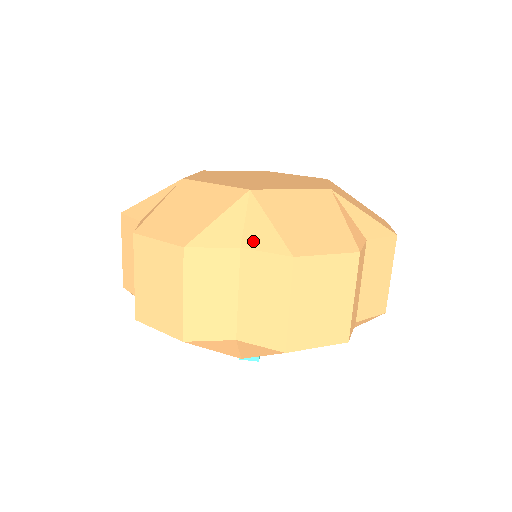
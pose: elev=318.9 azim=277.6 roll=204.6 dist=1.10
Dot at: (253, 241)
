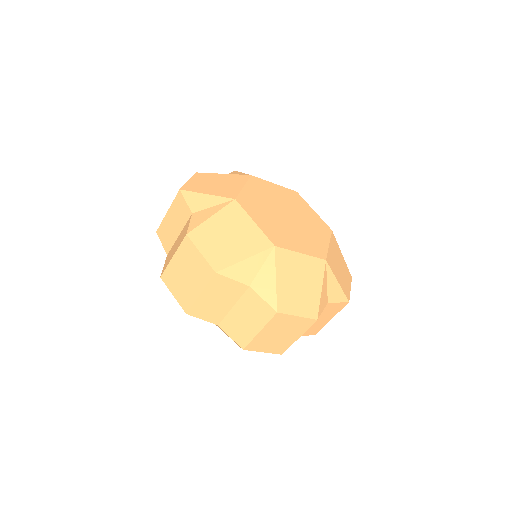
Dot at: (259, 286)
